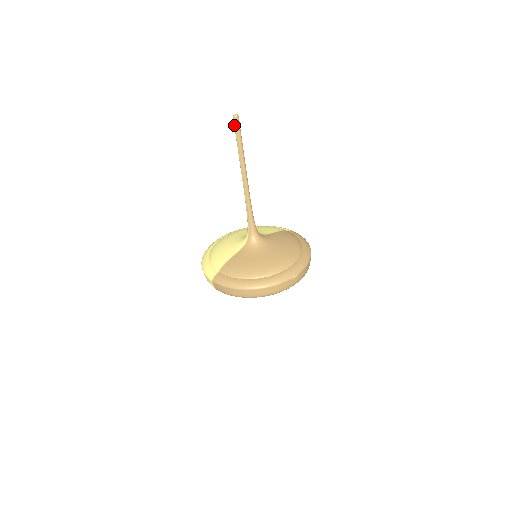
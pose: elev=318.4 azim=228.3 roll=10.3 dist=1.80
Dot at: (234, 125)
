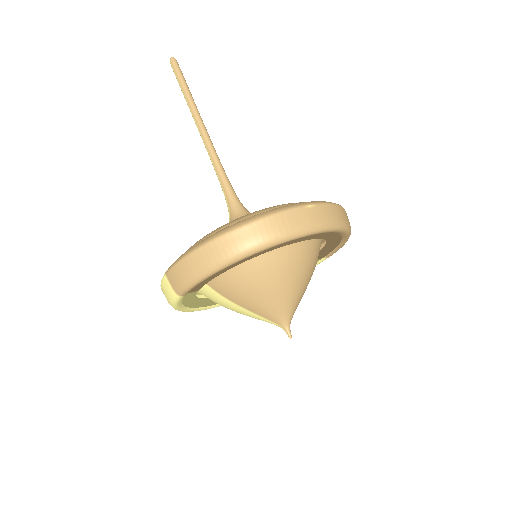
Dot at: occluded
